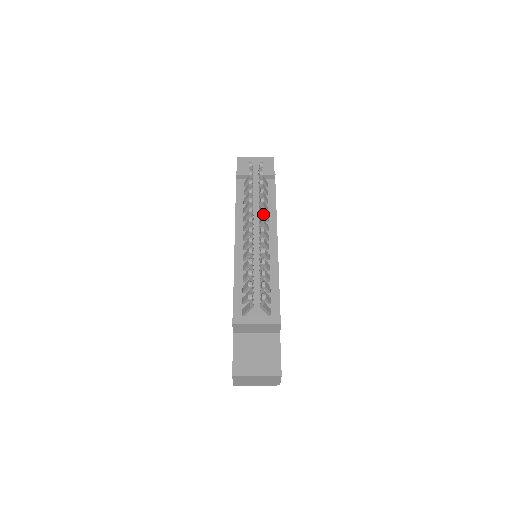
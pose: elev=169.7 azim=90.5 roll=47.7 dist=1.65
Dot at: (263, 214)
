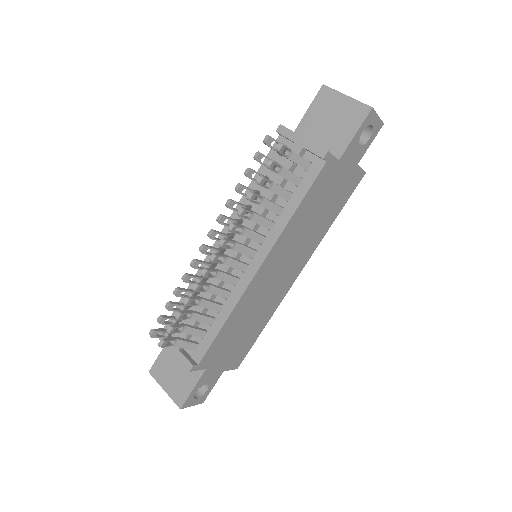
Dot at: (256, 222)
